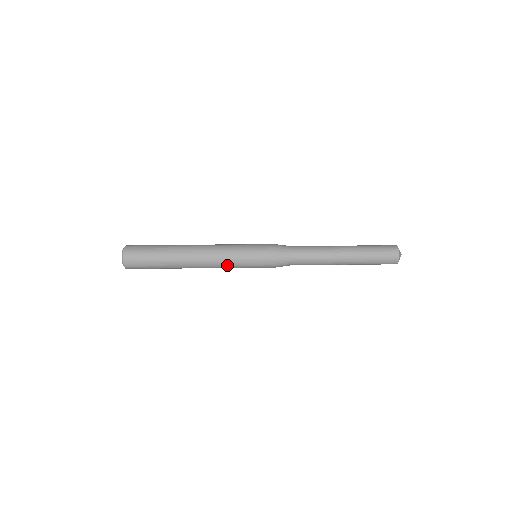
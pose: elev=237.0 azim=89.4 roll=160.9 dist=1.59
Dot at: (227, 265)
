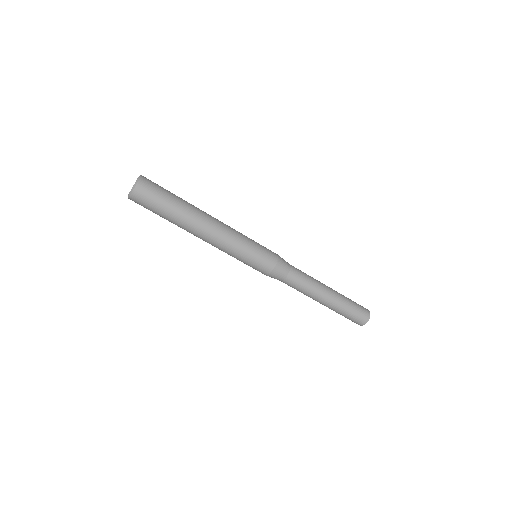
Dot at: (229, 251)
